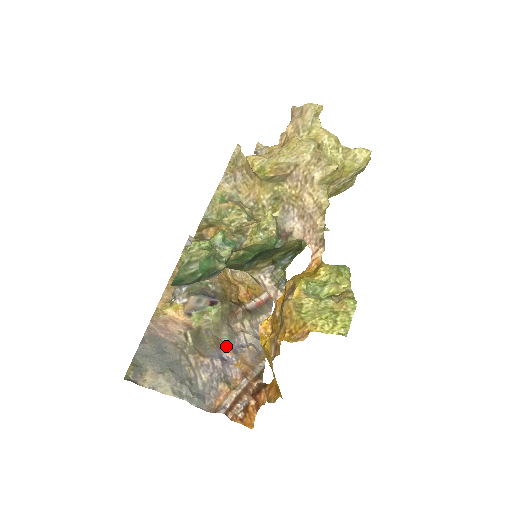
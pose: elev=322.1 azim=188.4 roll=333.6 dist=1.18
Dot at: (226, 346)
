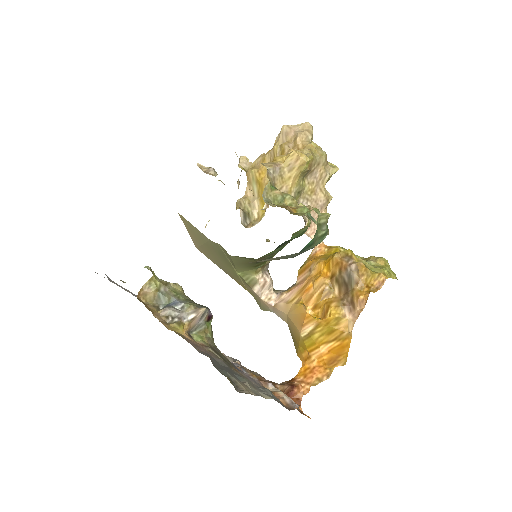
Dot at: occluded
